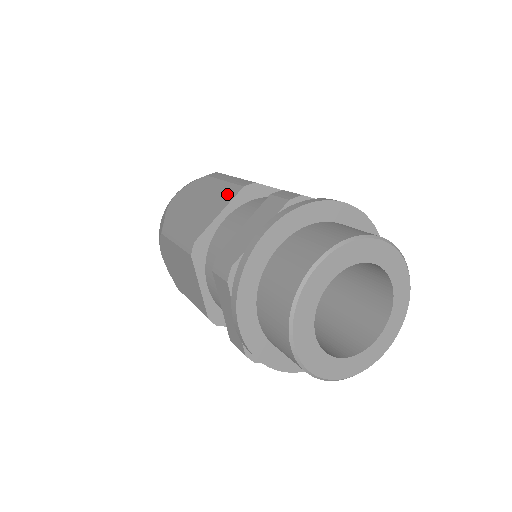
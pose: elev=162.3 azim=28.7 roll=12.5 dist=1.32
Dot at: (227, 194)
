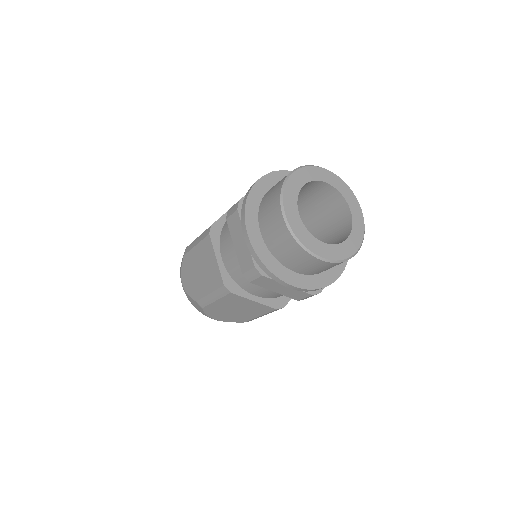
Dot at: occluded
